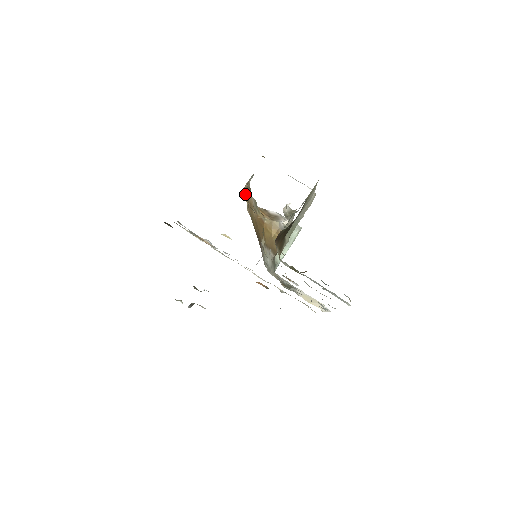
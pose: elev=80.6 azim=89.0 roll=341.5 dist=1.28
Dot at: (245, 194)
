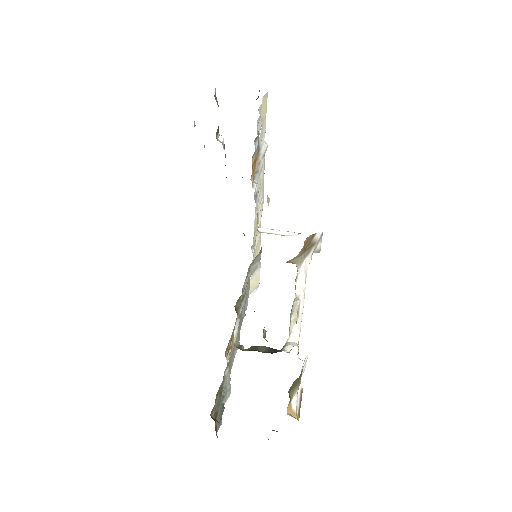
Dot at: occluded
